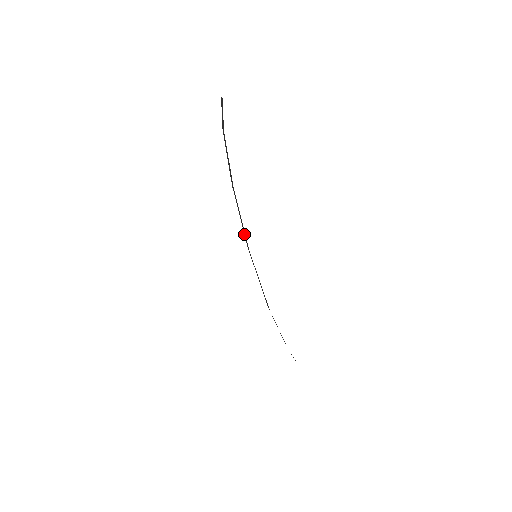
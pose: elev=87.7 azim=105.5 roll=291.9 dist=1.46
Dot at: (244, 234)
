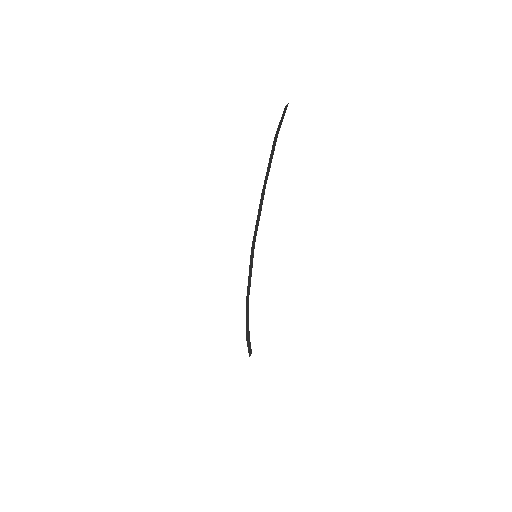
Dot at: occluded
